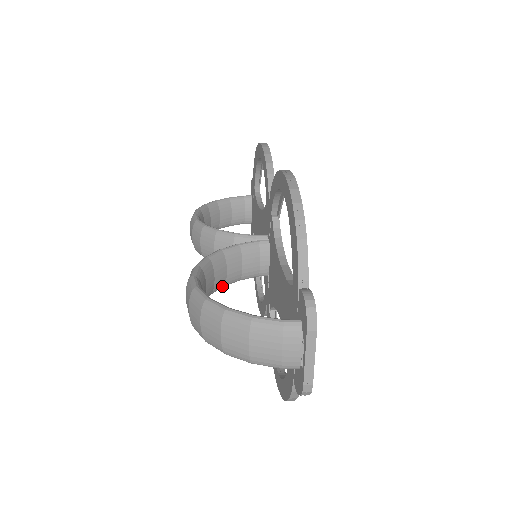
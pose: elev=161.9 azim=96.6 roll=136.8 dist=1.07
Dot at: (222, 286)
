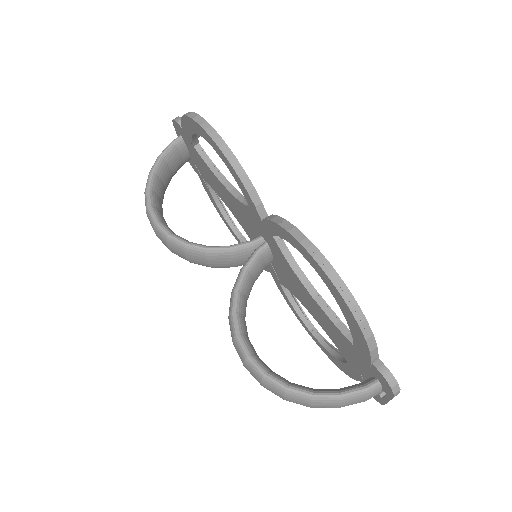
Dot at: occluded
